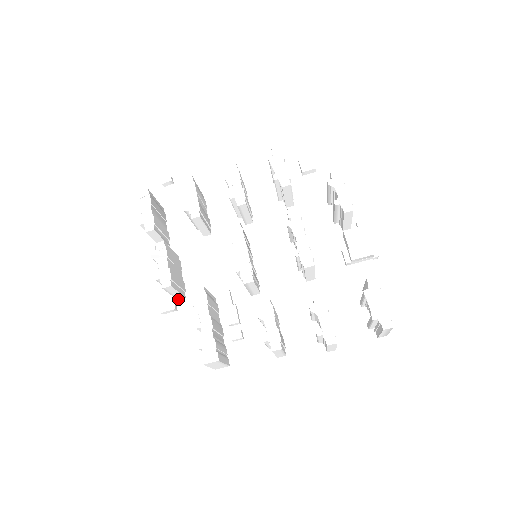
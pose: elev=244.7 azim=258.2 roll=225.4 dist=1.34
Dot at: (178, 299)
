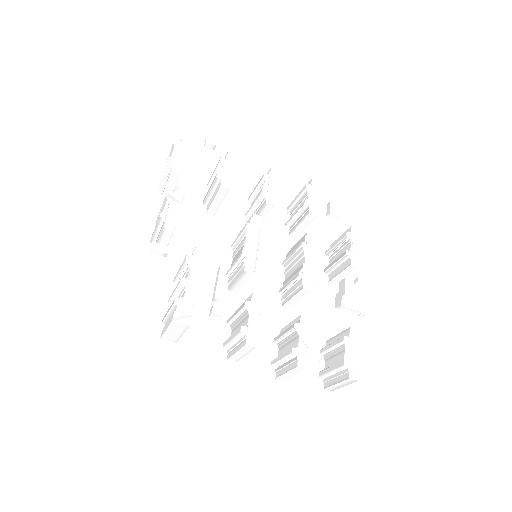
Dot at: occluded
